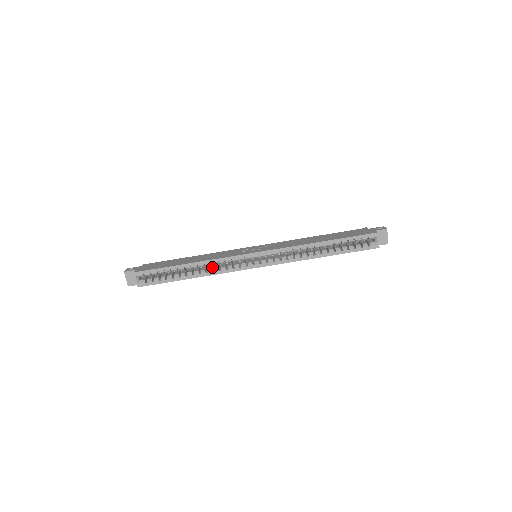
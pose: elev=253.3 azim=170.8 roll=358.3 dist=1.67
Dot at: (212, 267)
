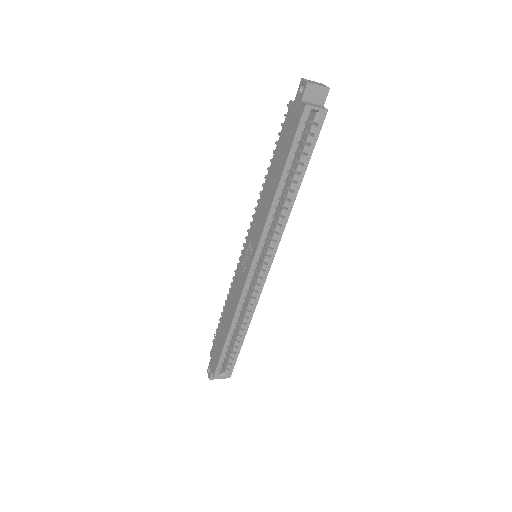
Dot at: (245, 306)
